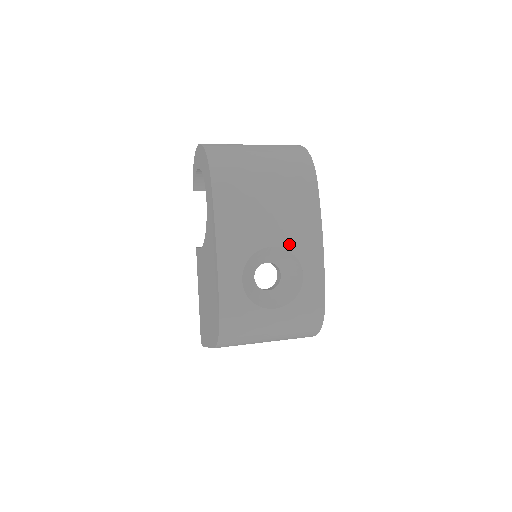
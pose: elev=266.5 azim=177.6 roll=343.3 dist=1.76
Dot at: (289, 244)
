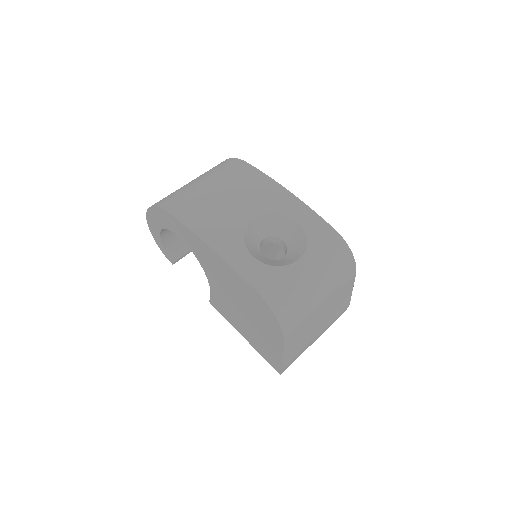
Dot at: (265, 209)
